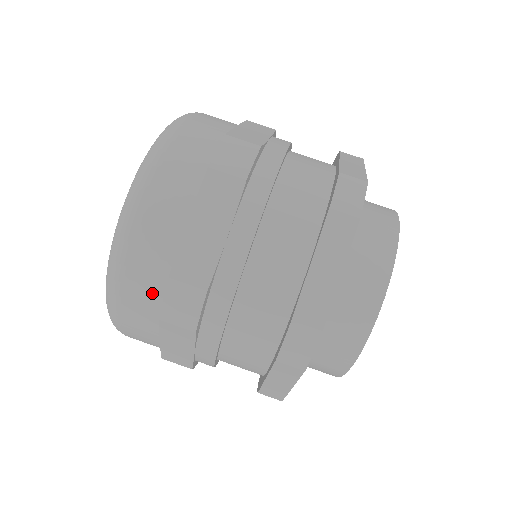
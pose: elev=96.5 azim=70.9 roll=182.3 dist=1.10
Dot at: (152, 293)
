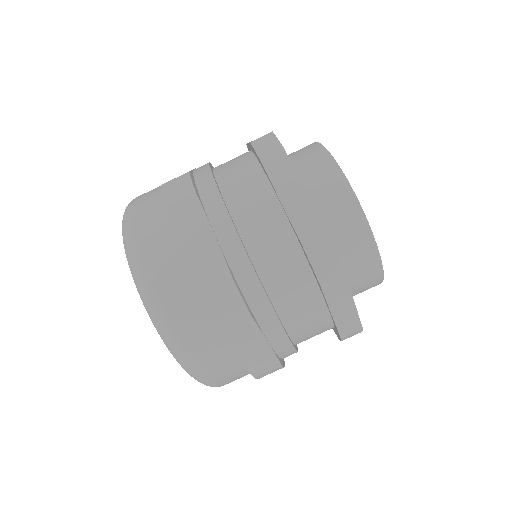
Dot at: occluded
